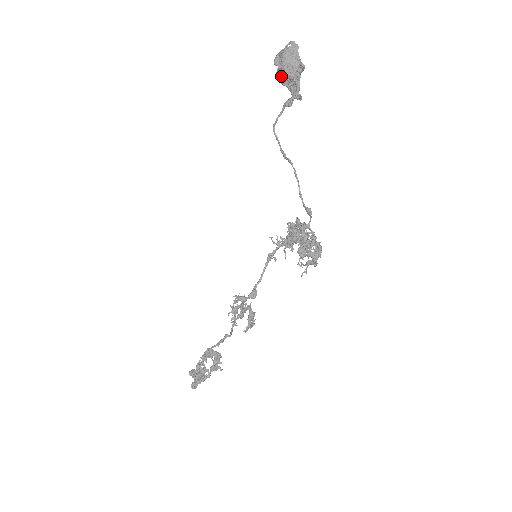
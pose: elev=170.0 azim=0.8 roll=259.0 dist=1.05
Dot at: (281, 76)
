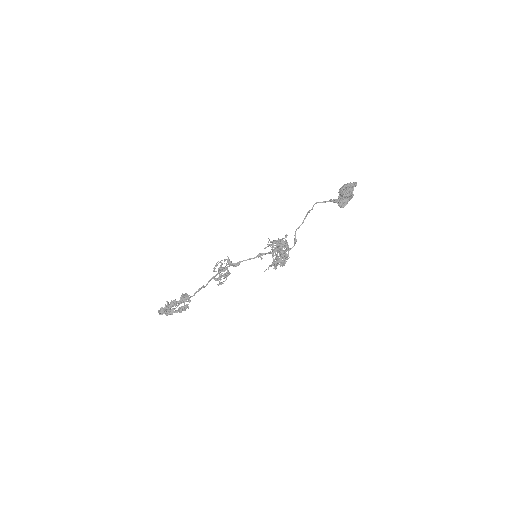
Dot at: (340, 191)
